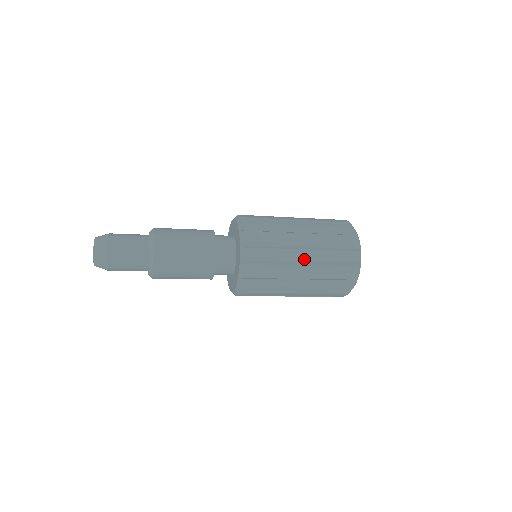
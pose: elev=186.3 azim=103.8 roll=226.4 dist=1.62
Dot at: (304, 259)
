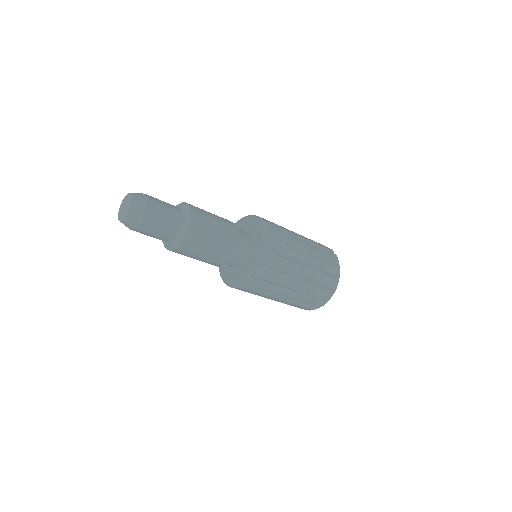
Dot at: (295, 288)
